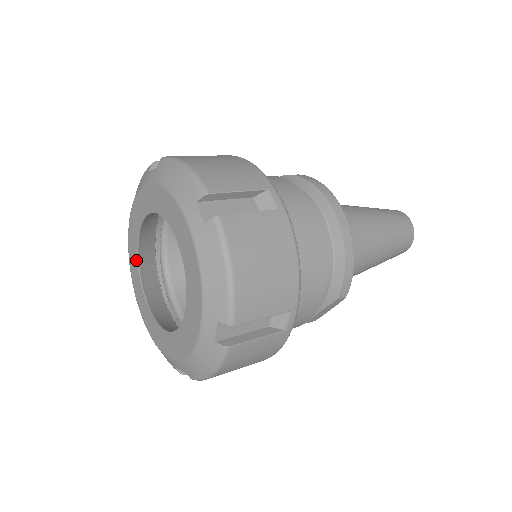
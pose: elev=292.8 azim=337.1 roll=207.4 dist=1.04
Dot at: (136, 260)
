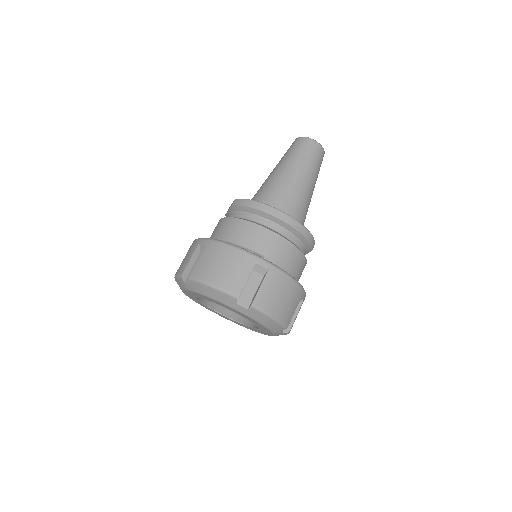
Dot at: (203, 304)
